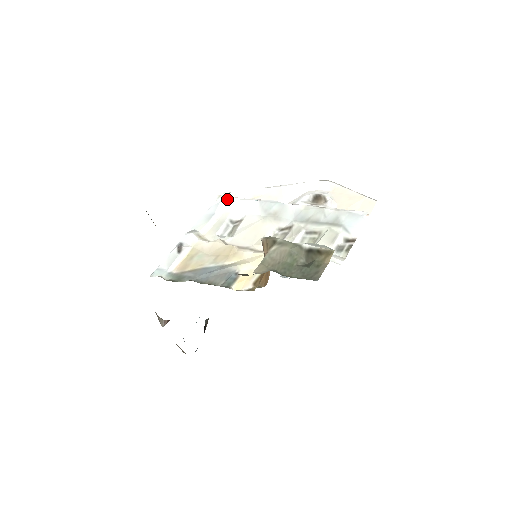
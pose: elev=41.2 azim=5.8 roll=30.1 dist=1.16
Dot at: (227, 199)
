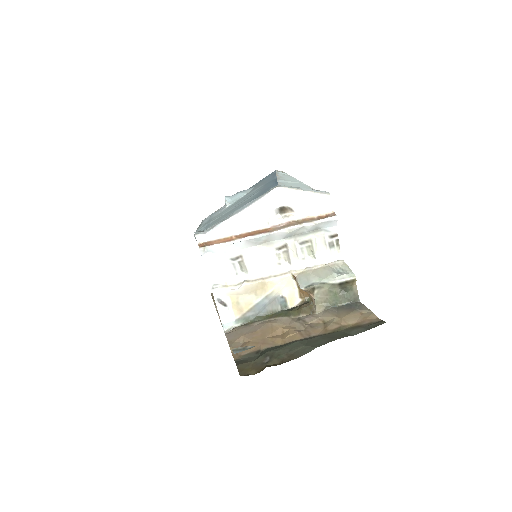
Dot at: (213, 248)
